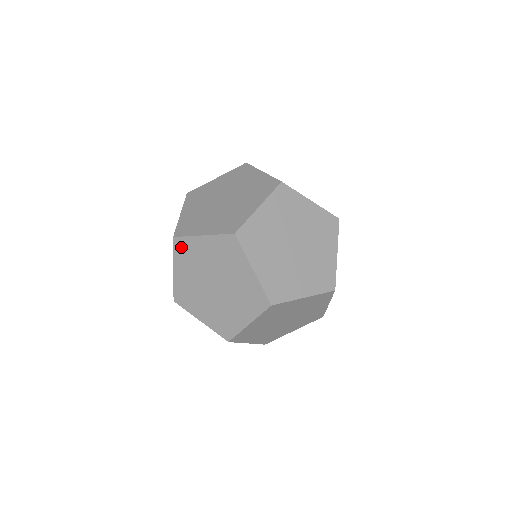
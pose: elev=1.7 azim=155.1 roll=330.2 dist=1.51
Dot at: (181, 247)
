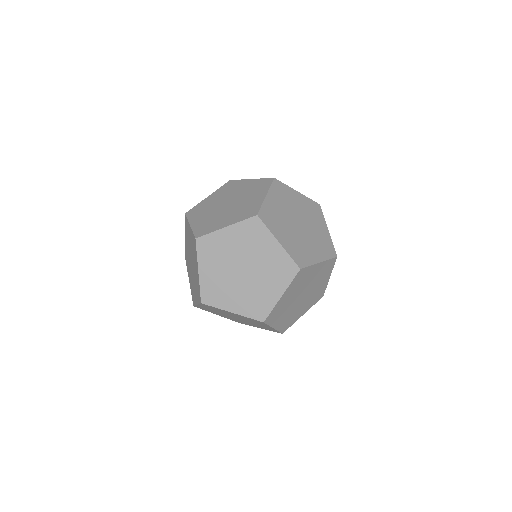
Dot at: (186, 224)
